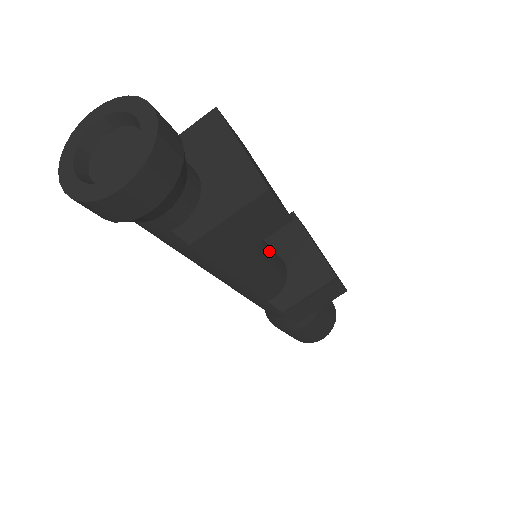
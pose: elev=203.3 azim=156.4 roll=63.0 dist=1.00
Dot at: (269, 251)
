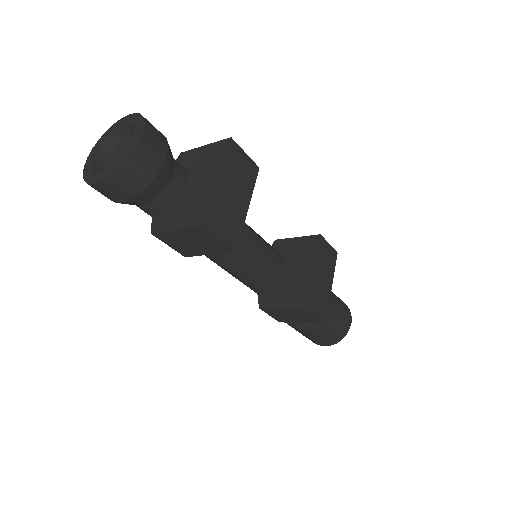
Dot at: (262, 258)
